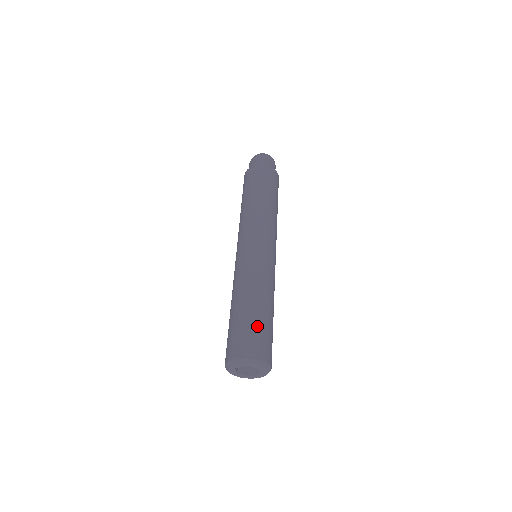
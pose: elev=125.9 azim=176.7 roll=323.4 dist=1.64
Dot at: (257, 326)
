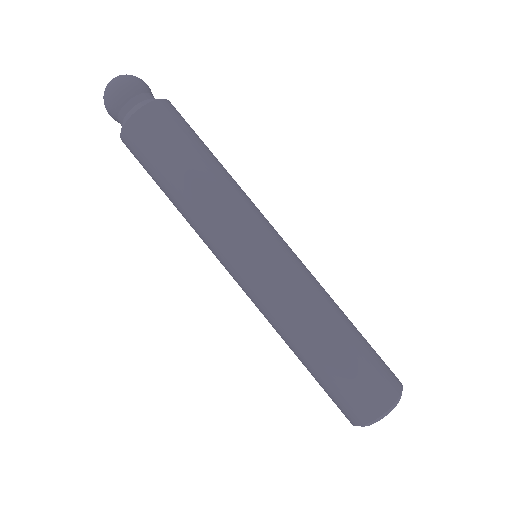
Dot at: (348, 375)
